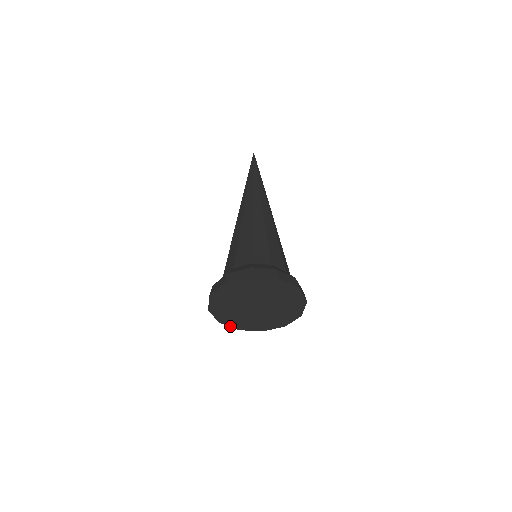
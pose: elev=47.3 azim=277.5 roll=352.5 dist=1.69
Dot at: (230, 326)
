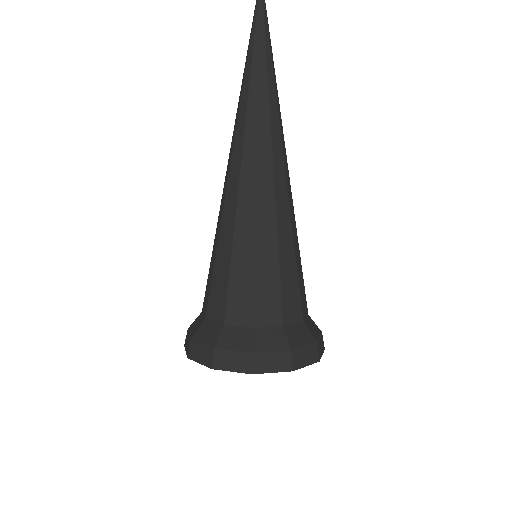
Dot at: occluded
